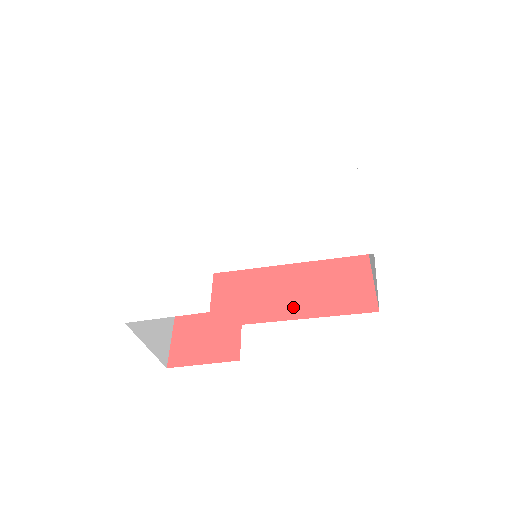
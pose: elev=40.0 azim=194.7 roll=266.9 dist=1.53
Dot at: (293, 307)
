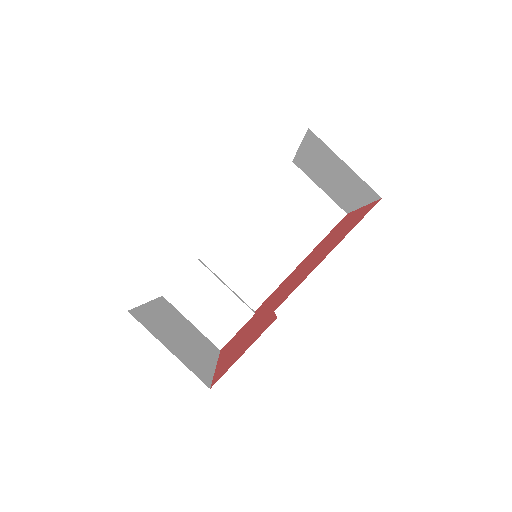
Dot at: (313, 266)
